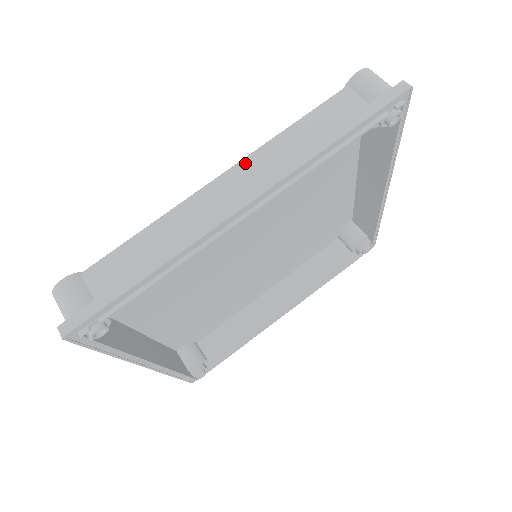
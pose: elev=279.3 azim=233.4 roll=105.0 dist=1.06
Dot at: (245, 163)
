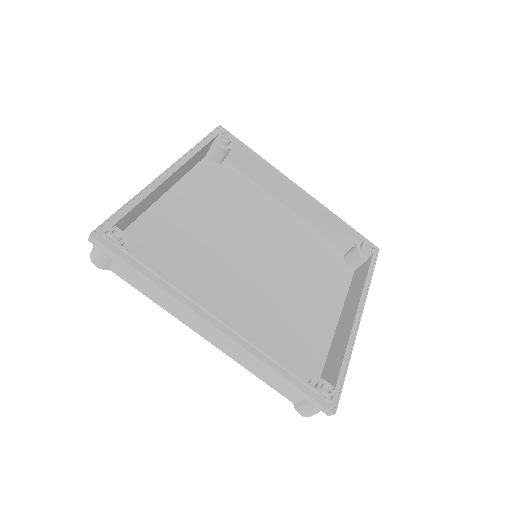
Dot at: occluded
